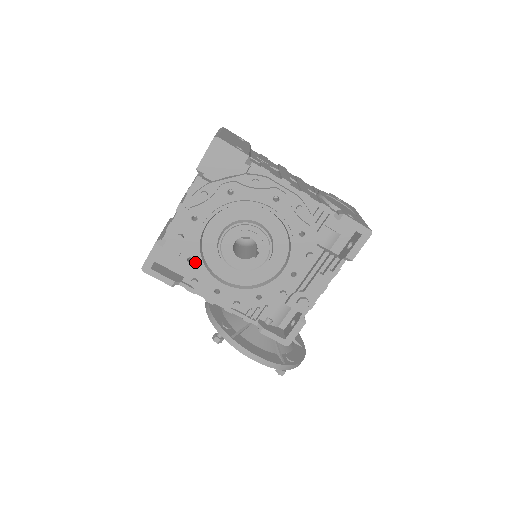
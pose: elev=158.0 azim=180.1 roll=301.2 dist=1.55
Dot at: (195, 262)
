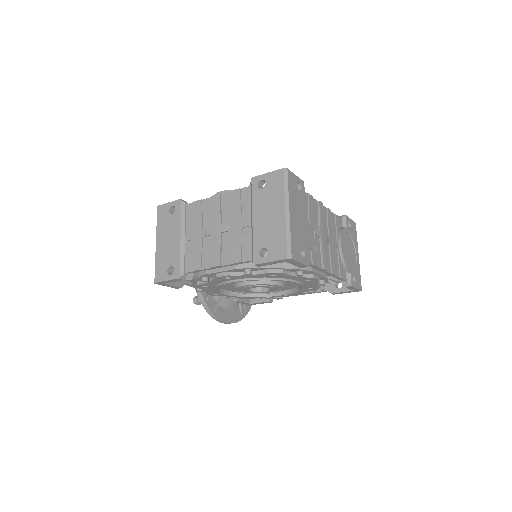
Dot at: (209, 287)
